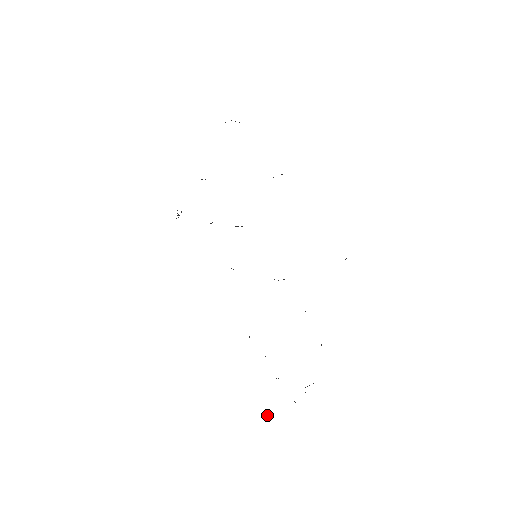
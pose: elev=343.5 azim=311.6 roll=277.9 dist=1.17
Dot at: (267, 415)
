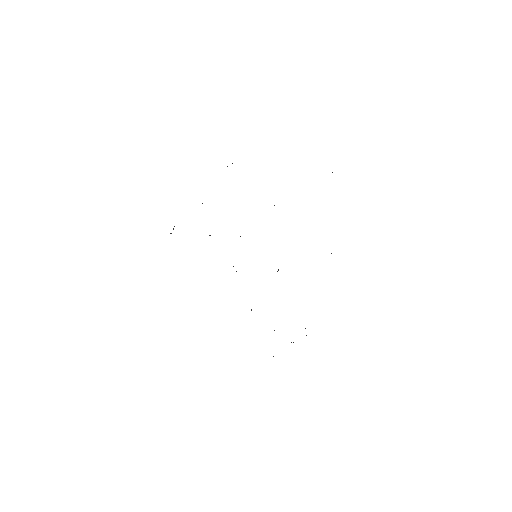
Dot at: occluded
